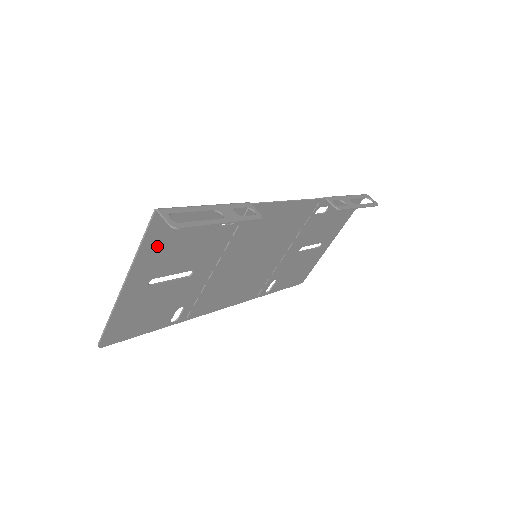
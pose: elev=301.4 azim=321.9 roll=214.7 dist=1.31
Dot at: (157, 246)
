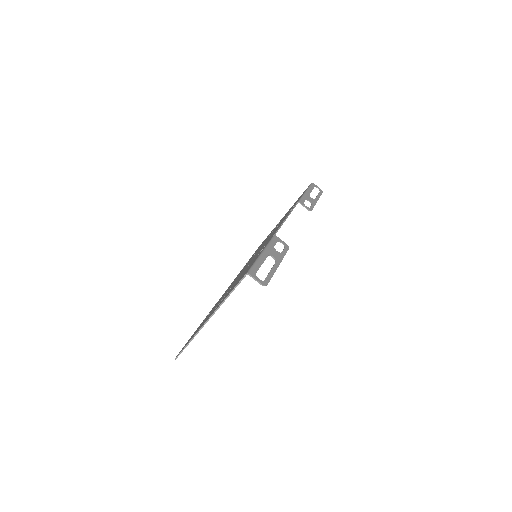
Dot at: occluded
